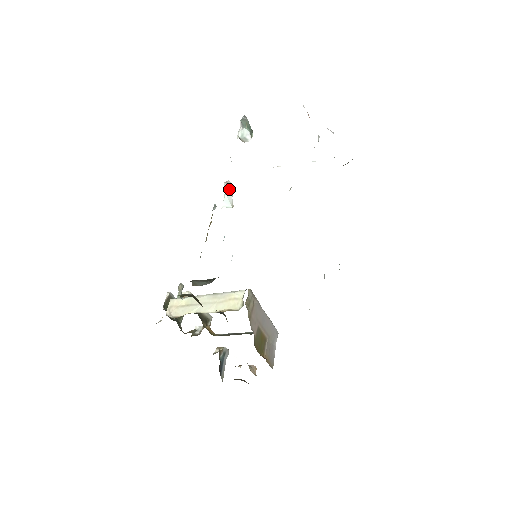
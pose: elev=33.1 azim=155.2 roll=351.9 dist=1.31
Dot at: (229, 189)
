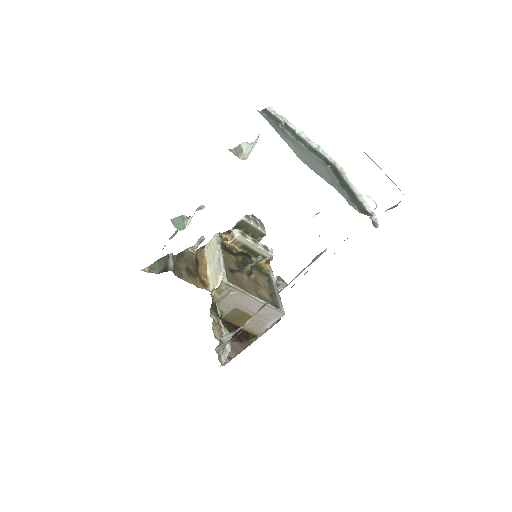
Dot at: occluded
